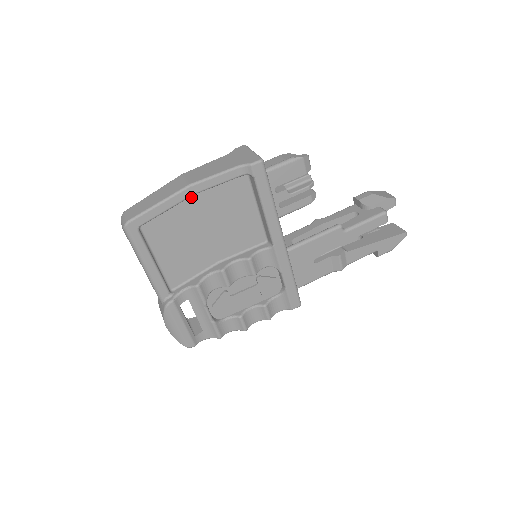
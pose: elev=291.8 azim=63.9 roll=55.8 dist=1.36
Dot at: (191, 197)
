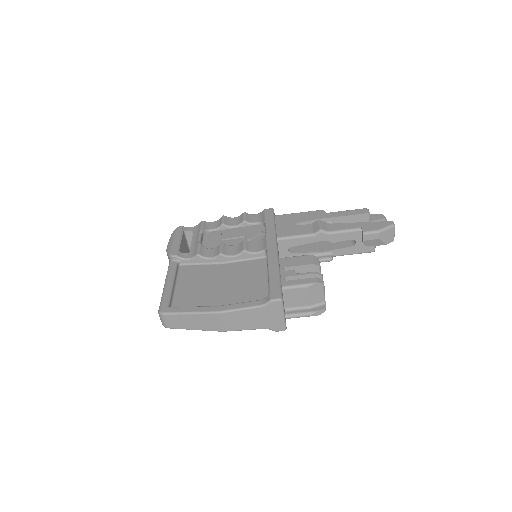
Dot at: occluded
